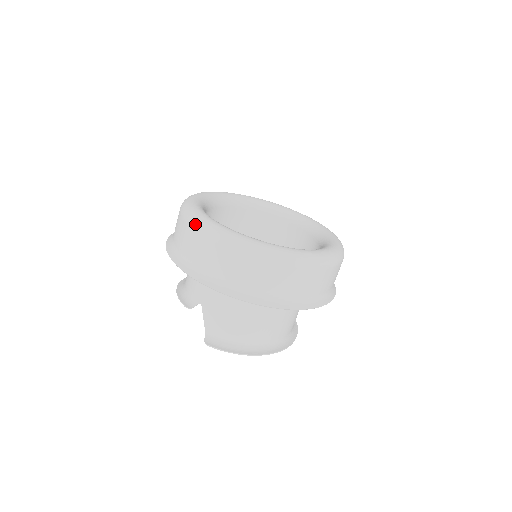
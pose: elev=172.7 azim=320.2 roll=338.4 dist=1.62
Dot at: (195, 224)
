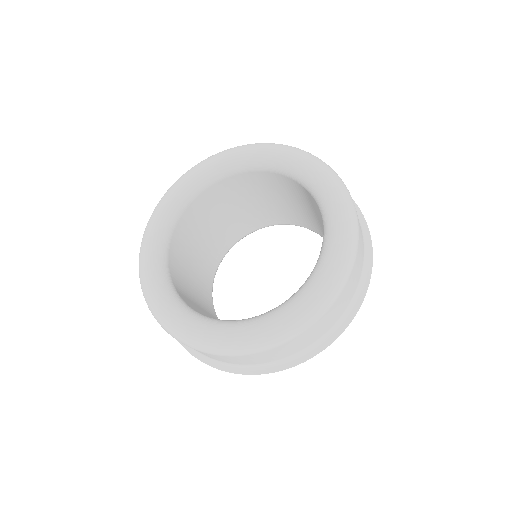
Dot at: (248, 352)
